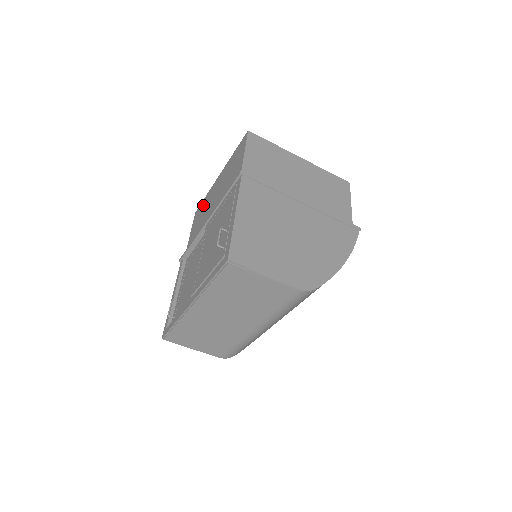
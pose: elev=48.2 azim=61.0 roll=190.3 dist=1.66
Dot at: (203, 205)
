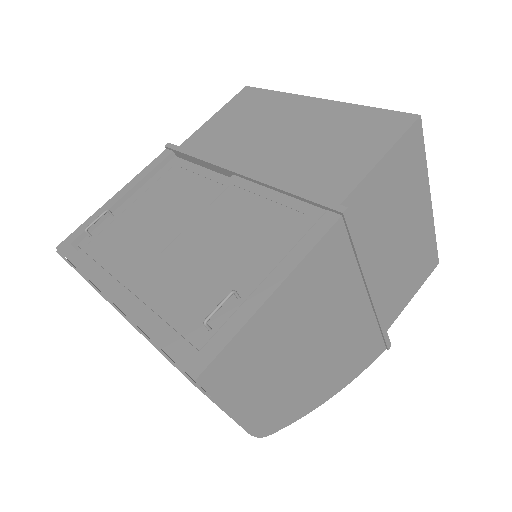
Dot at: (262, 103)
